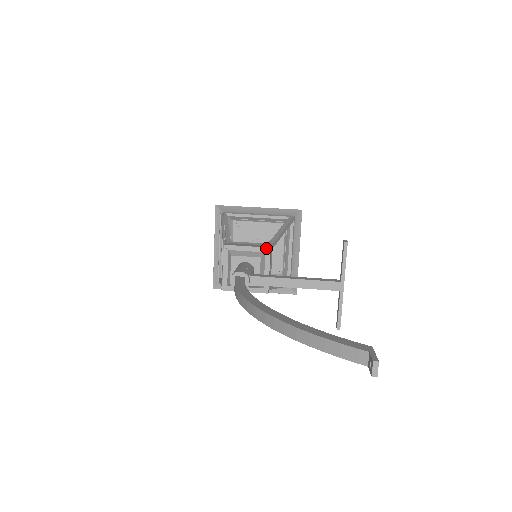
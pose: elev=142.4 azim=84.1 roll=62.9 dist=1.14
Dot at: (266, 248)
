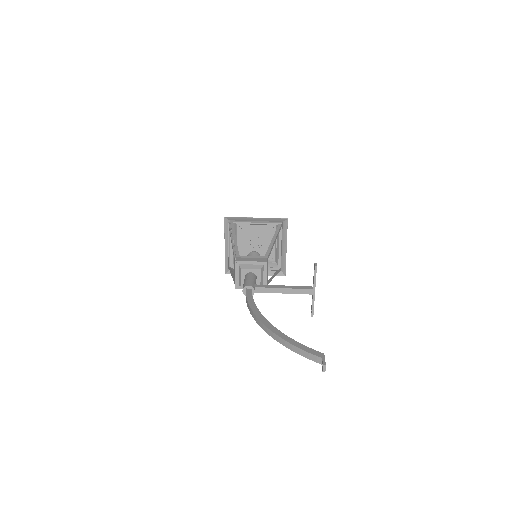
Dot at: (264, 262)
